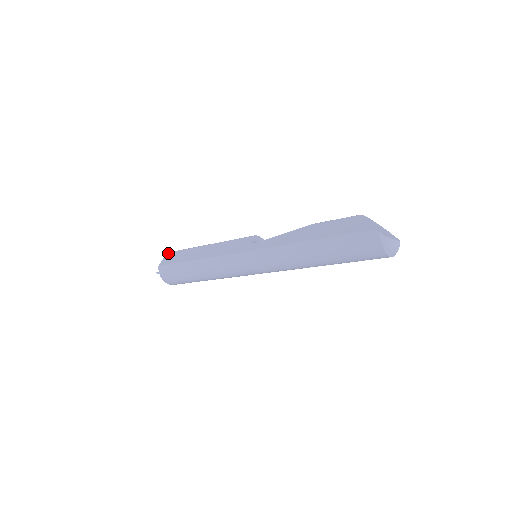
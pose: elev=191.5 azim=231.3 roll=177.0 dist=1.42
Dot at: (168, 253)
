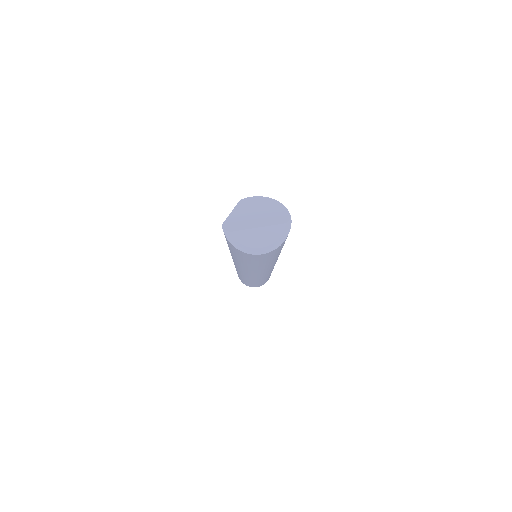
Dot at: occluded
